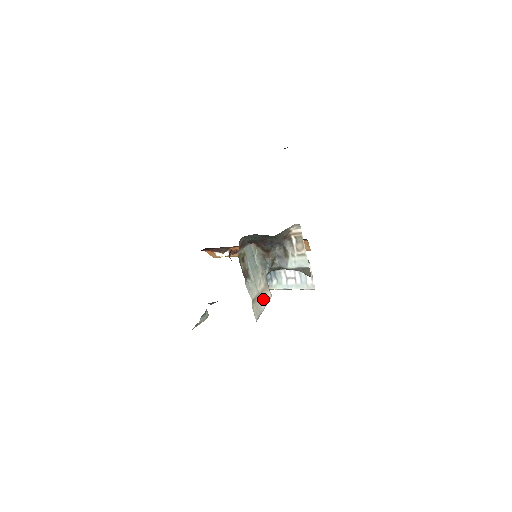
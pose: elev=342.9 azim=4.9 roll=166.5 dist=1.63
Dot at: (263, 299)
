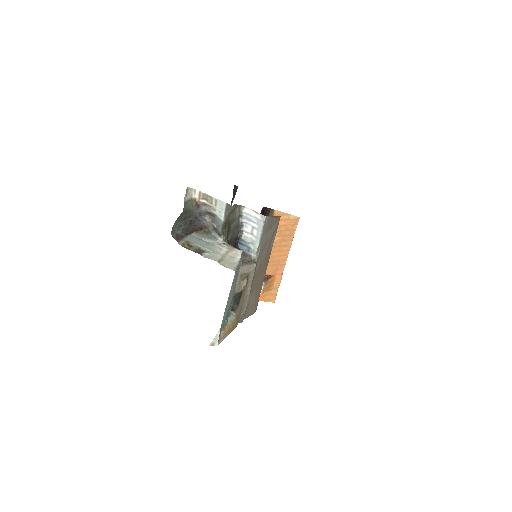
Dot at: (233, 256)
